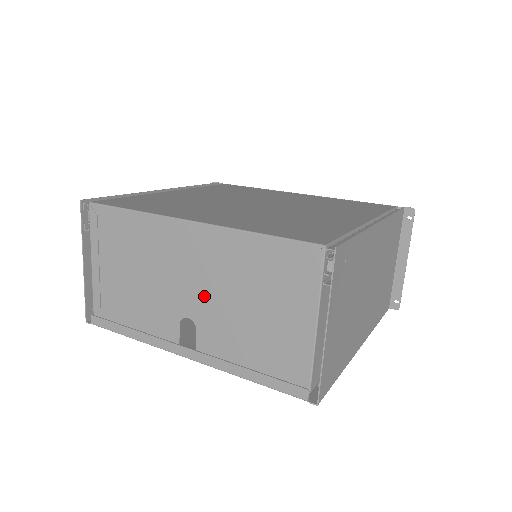
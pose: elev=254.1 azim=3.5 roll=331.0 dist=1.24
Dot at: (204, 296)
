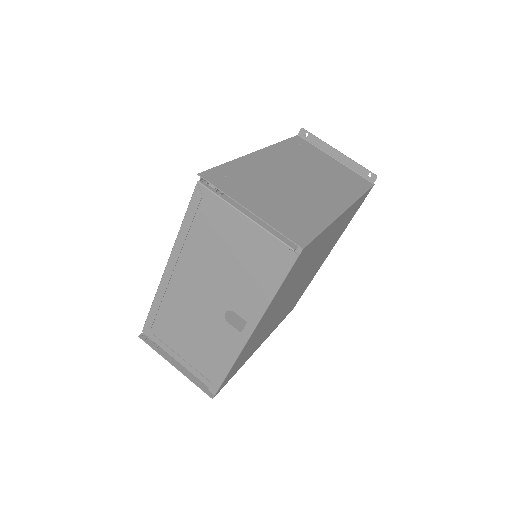
Dot at: (213, 289)
